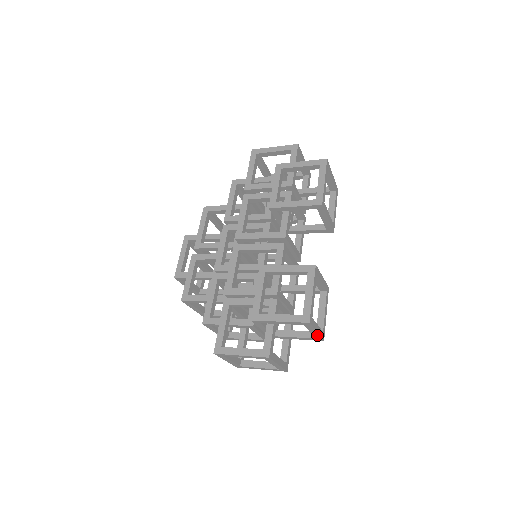
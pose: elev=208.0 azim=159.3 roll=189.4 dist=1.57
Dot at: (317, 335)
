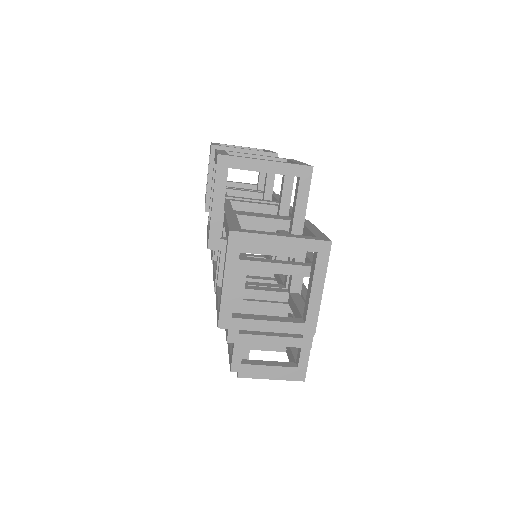
Dot at: (282, 167)
